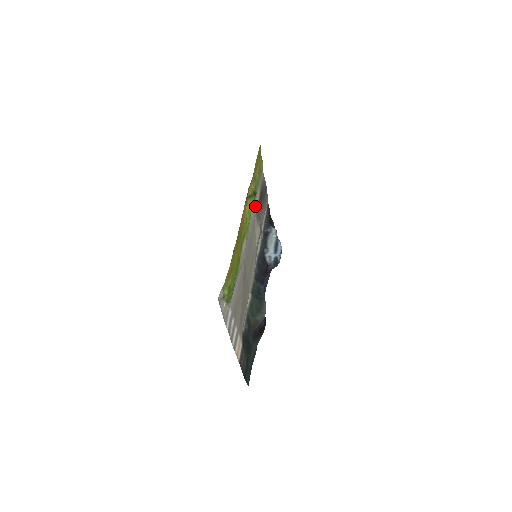
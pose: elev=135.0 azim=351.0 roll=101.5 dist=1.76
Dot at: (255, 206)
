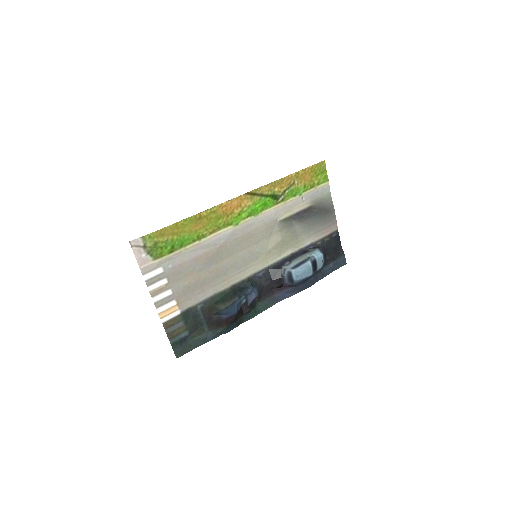
Dot at: (284, 213)
